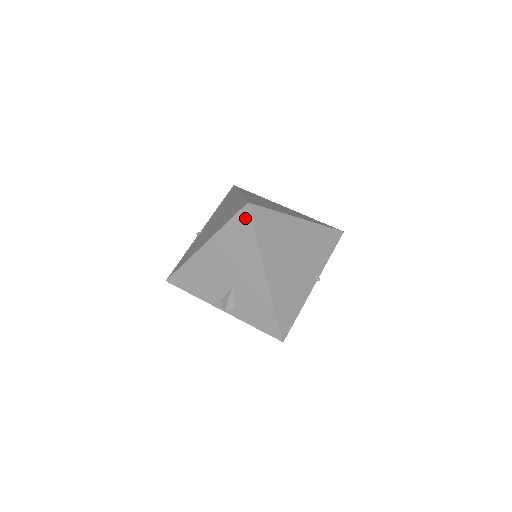
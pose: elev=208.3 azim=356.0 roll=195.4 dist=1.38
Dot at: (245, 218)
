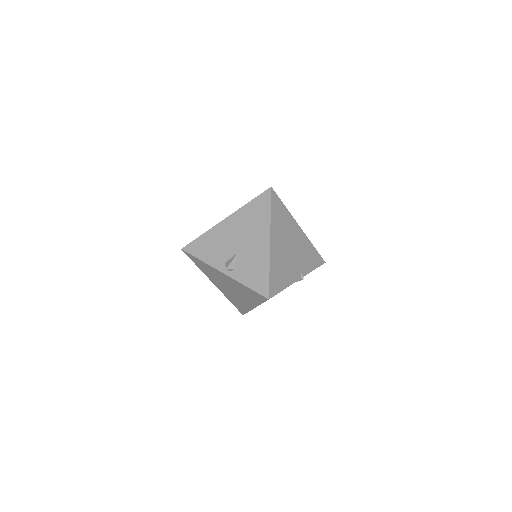
Dot at: (266, 197)
